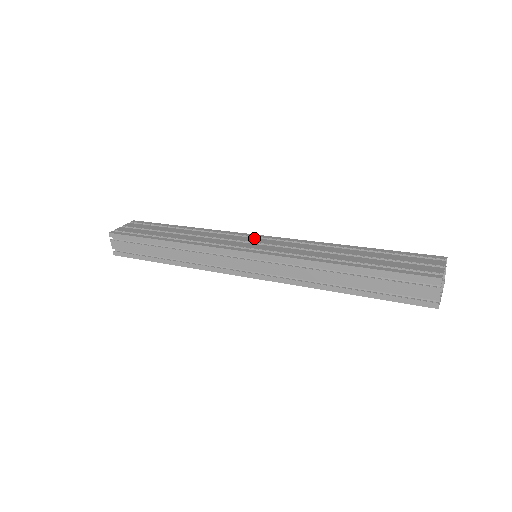
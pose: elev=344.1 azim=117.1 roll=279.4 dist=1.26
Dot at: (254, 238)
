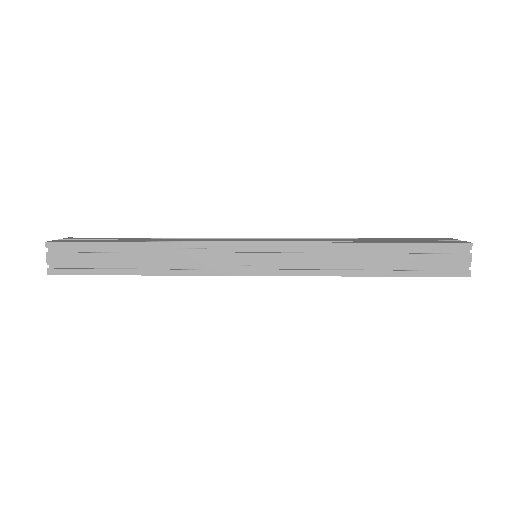
Dot at: (249, 238)
